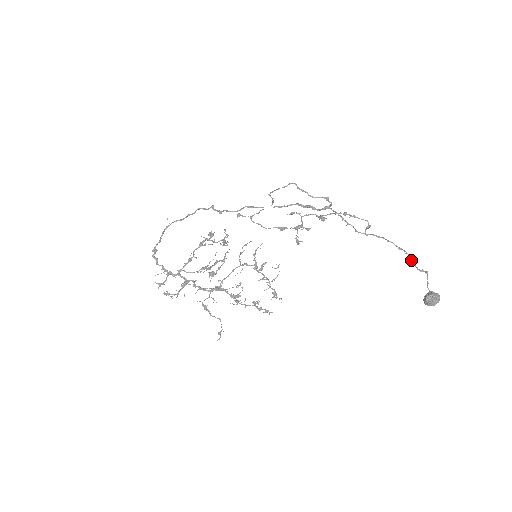
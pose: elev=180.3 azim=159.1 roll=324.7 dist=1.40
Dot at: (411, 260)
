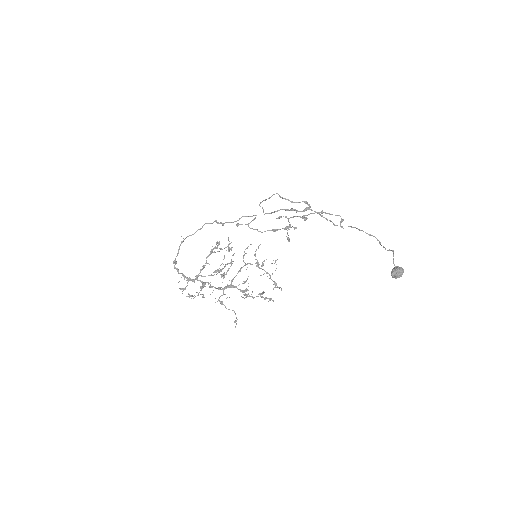
Dot at: (380, 243)
